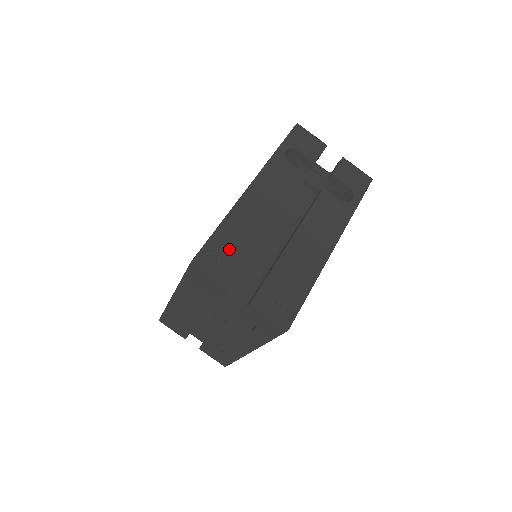
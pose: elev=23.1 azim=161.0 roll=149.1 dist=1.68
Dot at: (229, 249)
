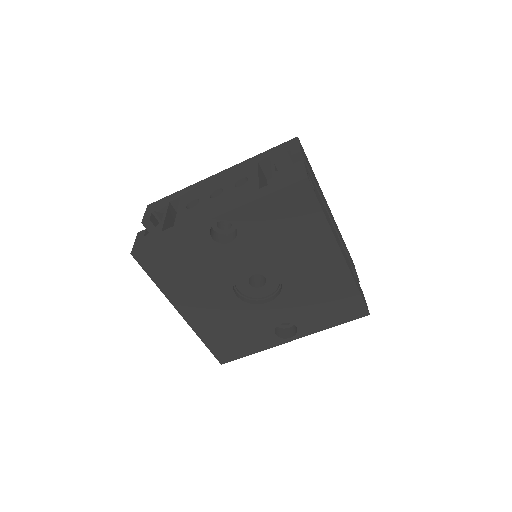
Dot at: (310, 167)
